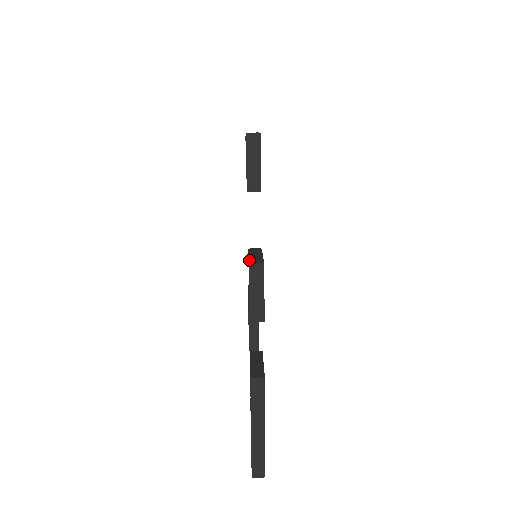
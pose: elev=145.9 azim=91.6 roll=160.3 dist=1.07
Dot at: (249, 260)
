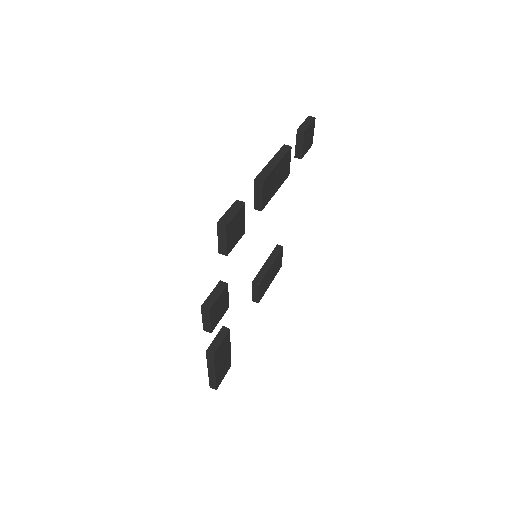
Dot at: (204, 302)
